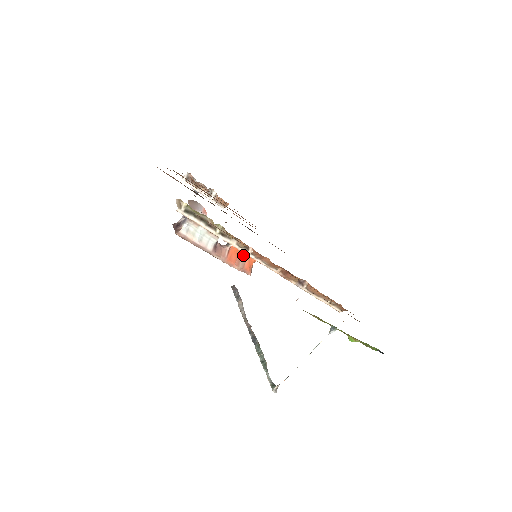
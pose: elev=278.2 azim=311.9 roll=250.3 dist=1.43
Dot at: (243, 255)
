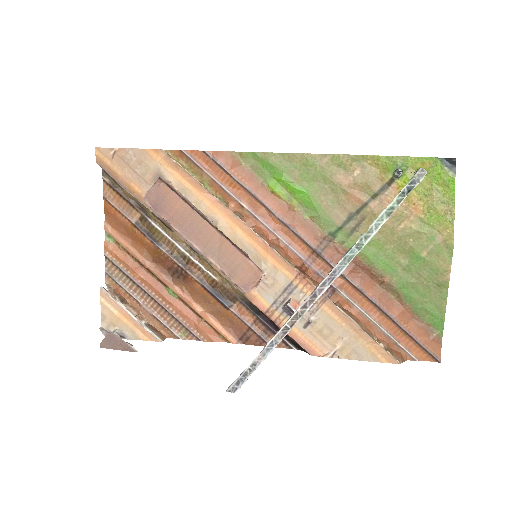
Dot at: occluded
